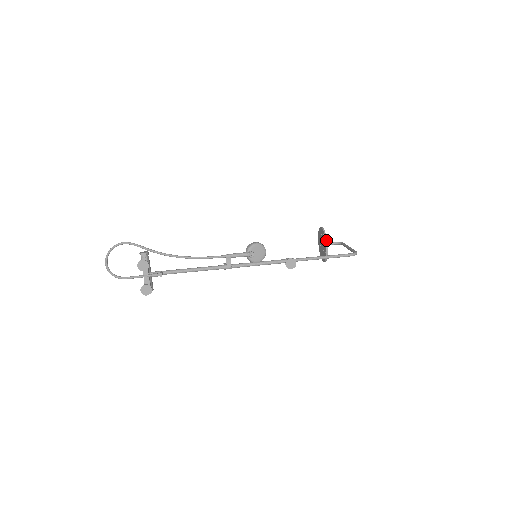
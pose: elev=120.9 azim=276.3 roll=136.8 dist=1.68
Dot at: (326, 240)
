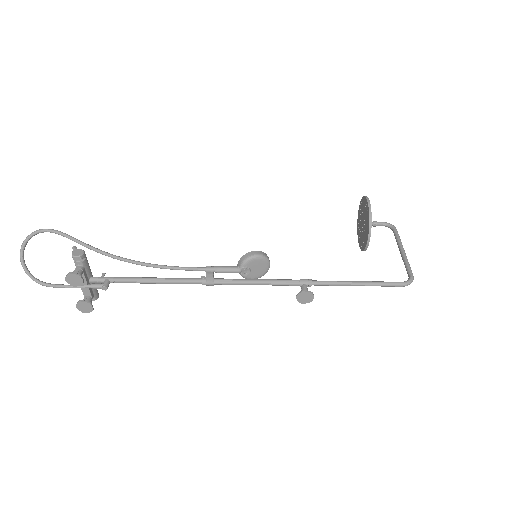
Dot at: (370, 230)
